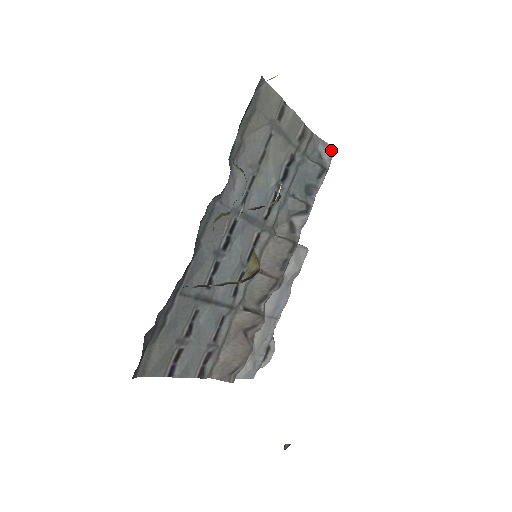
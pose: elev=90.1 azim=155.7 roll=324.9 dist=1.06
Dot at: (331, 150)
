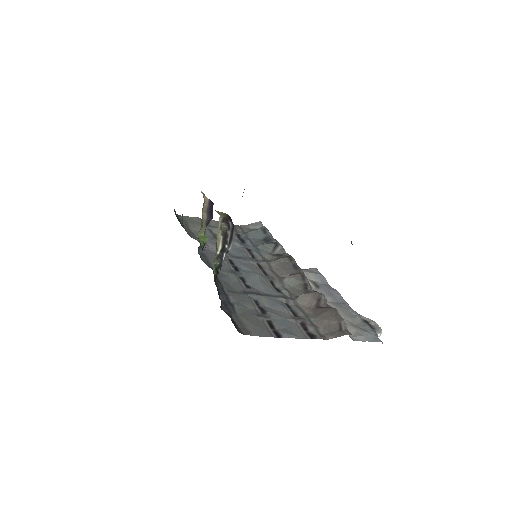
Dot at: (258, 224)
